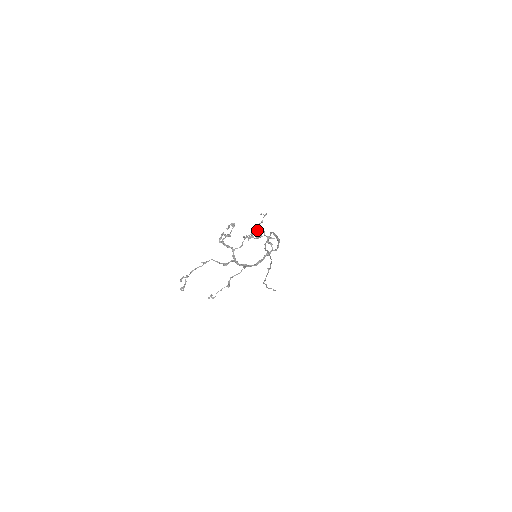
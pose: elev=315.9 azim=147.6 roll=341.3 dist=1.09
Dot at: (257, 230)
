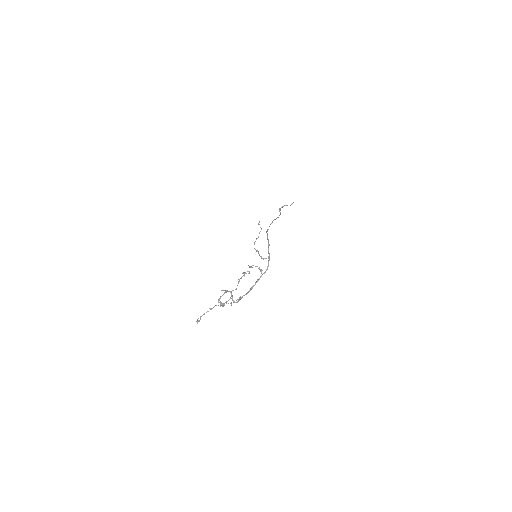
Dot at: occluded
